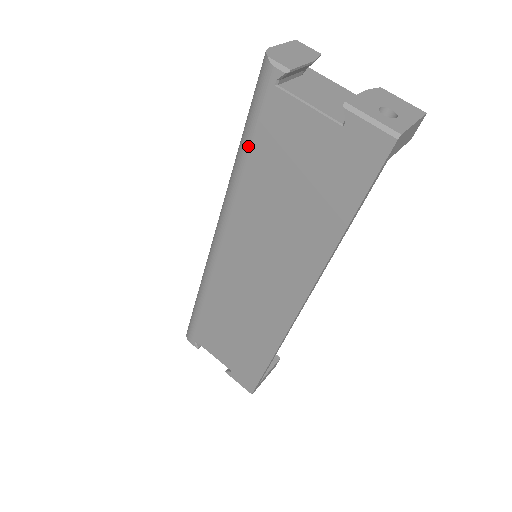
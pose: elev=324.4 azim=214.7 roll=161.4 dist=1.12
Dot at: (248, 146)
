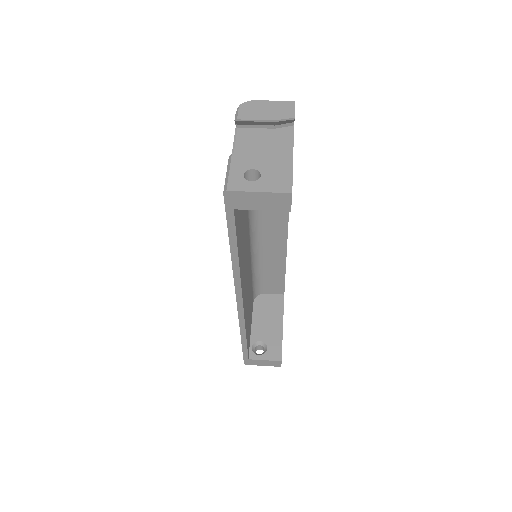
Dot at: occluded
